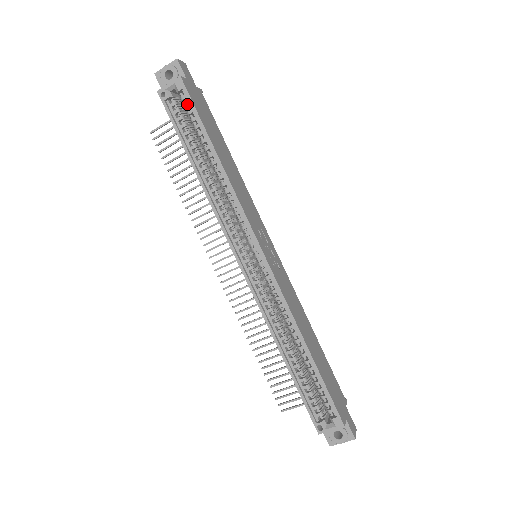
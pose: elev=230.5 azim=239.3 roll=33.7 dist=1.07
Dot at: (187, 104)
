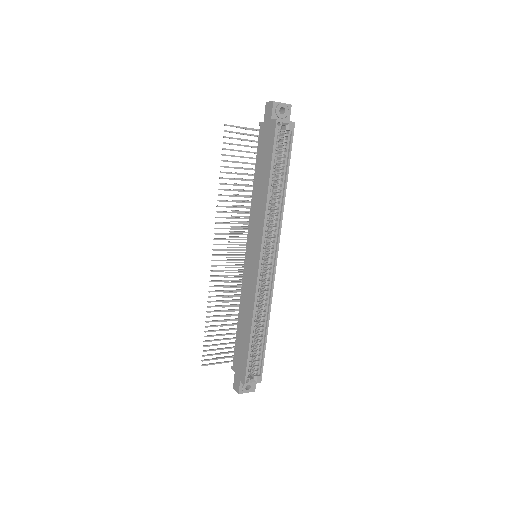
Dot at: (287, 141)
